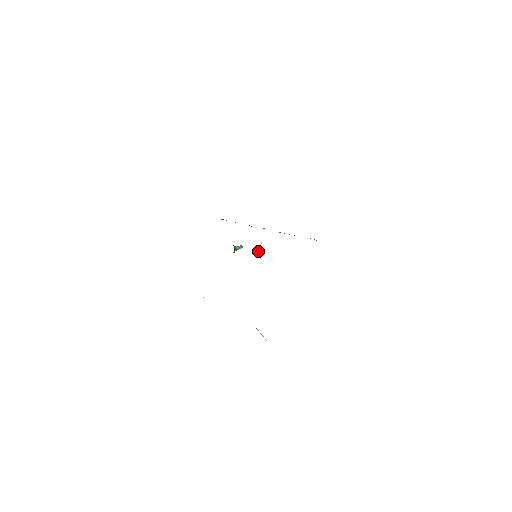
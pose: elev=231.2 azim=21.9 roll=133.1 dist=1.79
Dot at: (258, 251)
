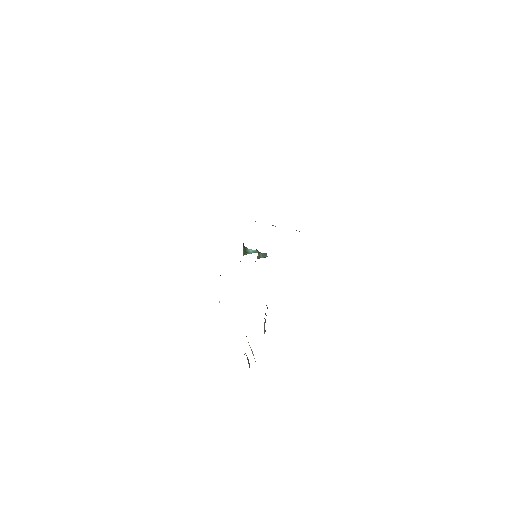
Dot at: (264, 254)
